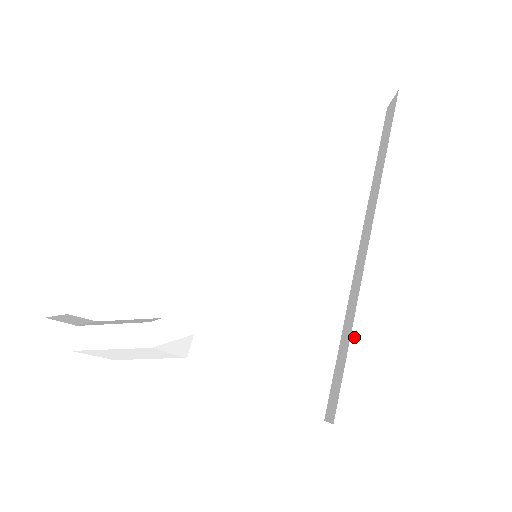
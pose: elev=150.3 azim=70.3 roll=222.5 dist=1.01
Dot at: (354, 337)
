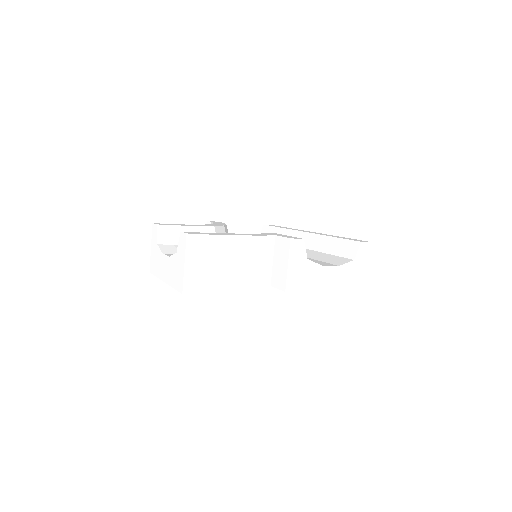
Dot at: (335, 237)
